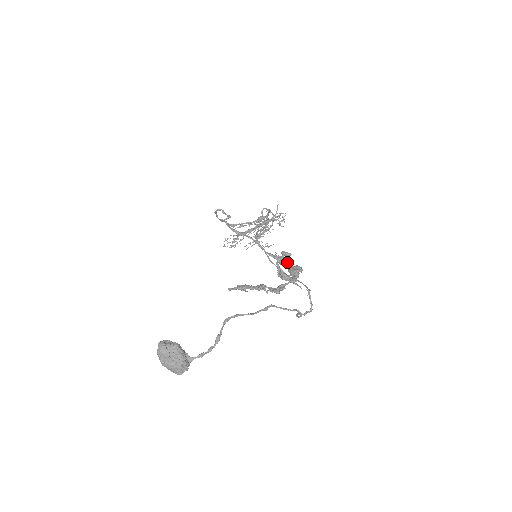
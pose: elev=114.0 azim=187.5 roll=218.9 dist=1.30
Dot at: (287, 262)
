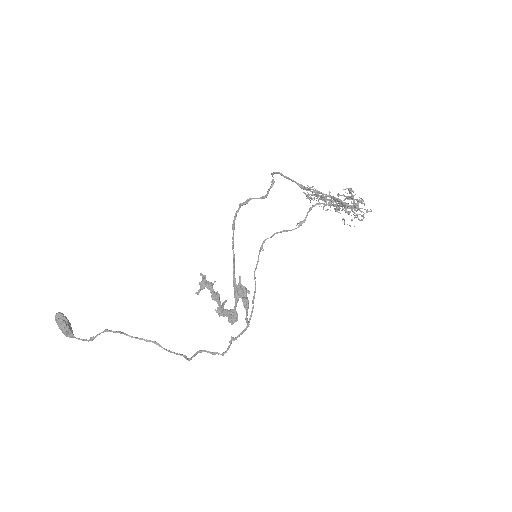
Dot at: (245, 297)
